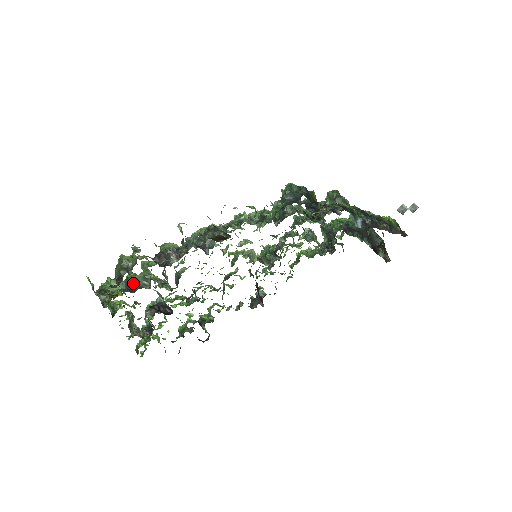
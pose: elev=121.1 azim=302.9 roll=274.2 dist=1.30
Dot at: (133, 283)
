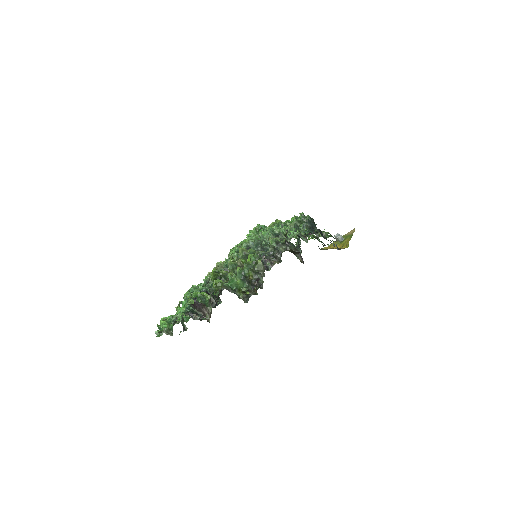
Dot at: occluded
